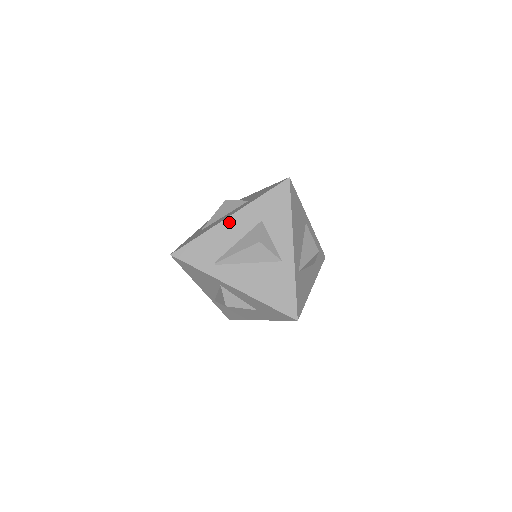
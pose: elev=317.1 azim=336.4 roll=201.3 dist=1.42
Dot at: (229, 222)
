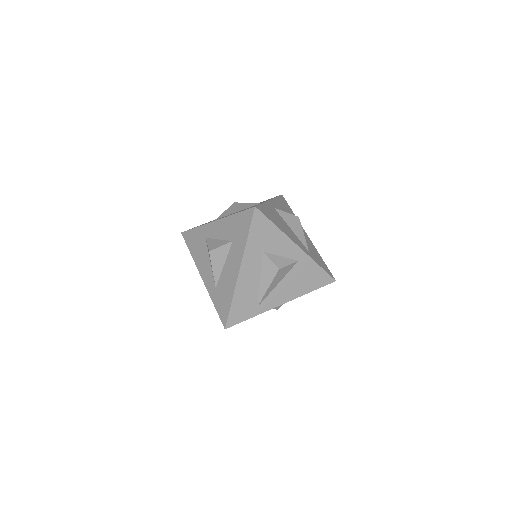
Dot at: (243, 274)
